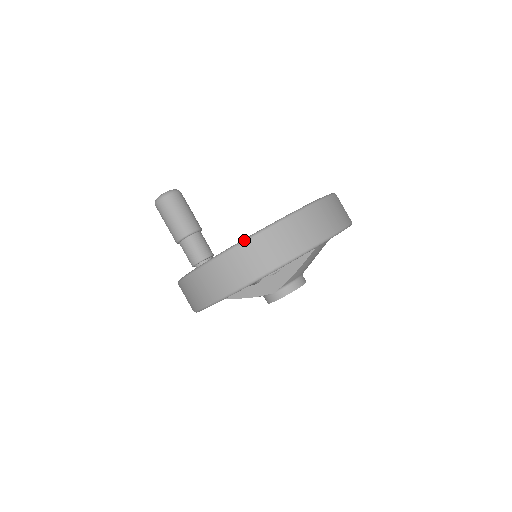
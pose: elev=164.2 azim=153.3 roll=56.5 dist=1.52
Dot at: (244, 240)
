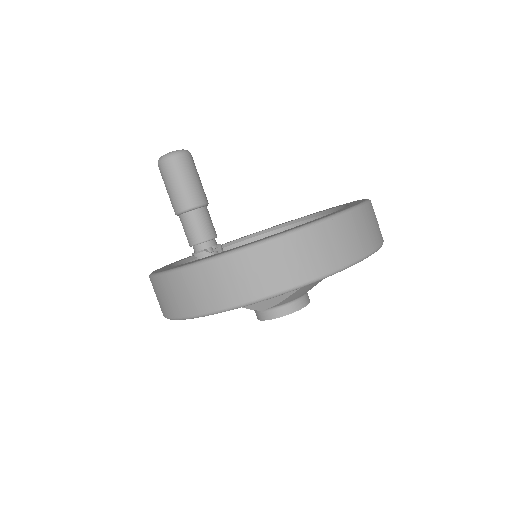
Dot at: (205, 260)
